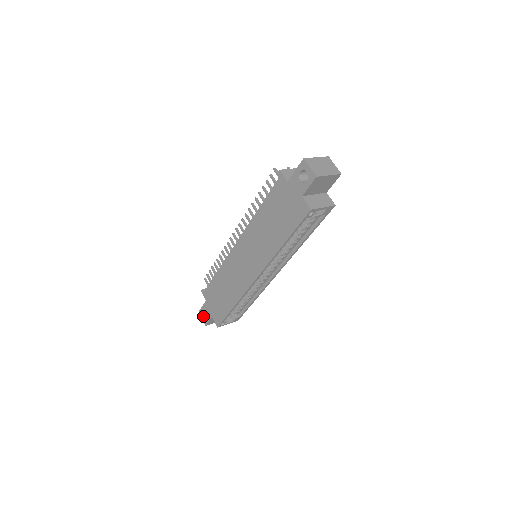
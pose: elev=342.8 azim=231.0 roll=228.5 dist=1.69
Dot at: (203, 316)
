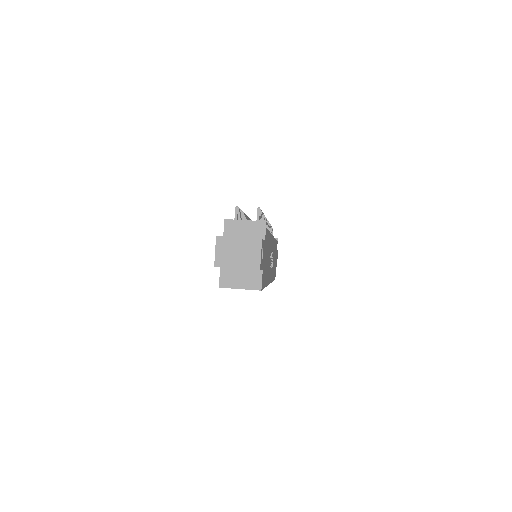
Dot at: occluded
